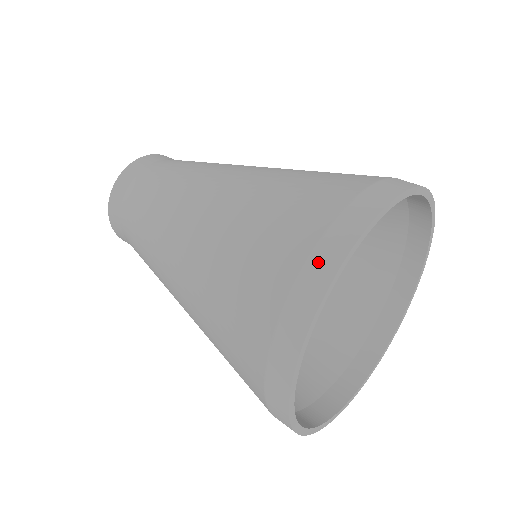
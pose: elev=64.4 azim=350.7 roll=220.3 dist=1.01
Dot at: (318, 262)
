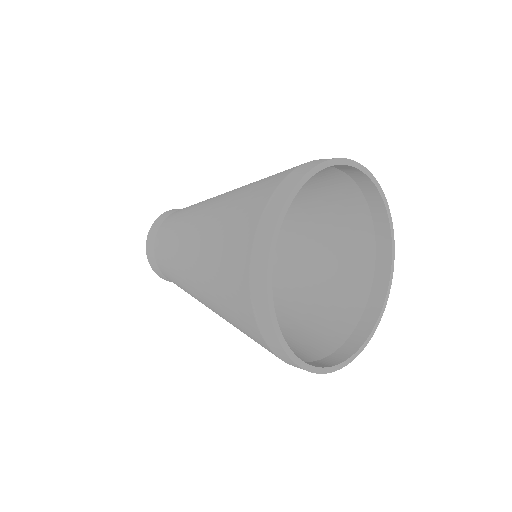
Dot at: (256, 292)
